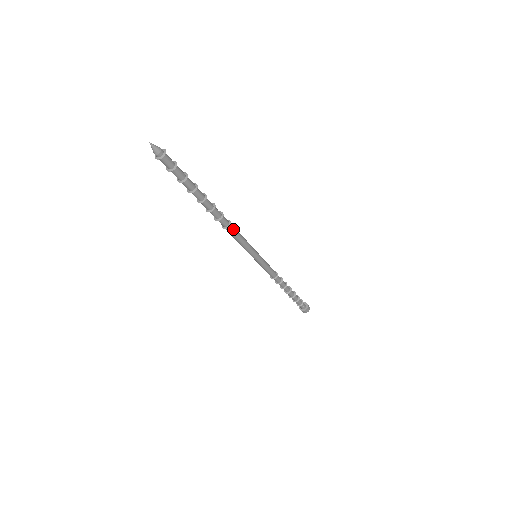
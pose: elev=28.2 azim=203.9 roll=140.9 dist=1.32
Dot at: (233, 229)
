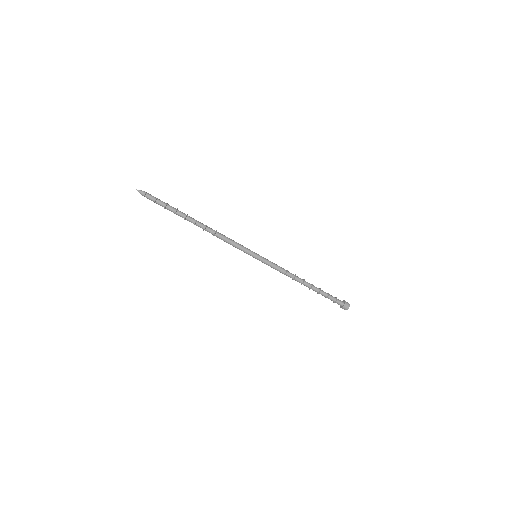
Dot at: (221, 234)
